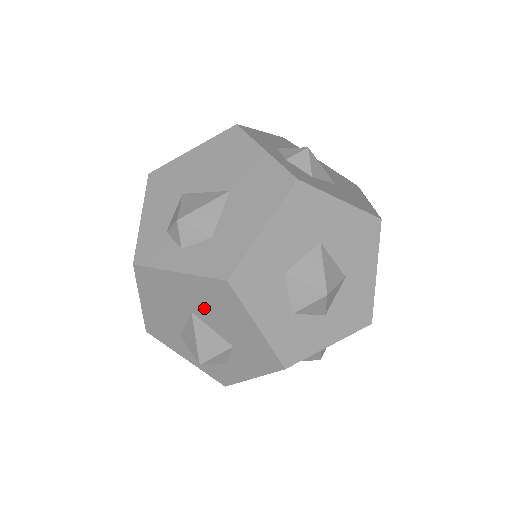
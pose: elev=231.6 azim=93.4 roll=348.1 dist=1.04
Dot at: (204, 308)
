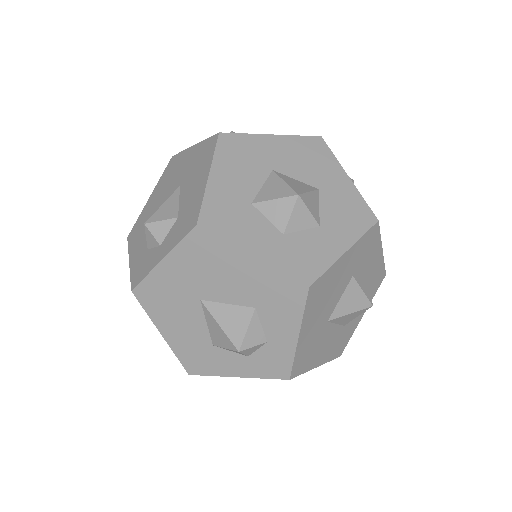
Dot at: (205, 282)
